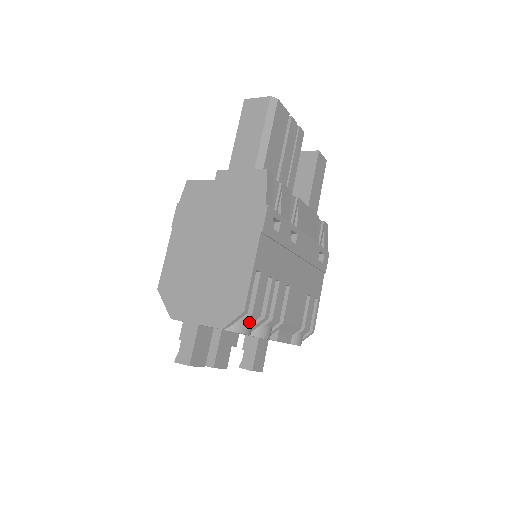
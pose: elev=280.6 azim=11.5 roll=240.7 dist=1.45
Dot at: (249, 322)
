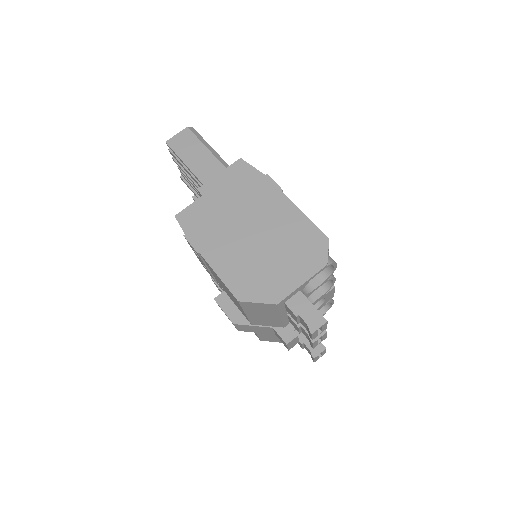
Dot at: occluded
